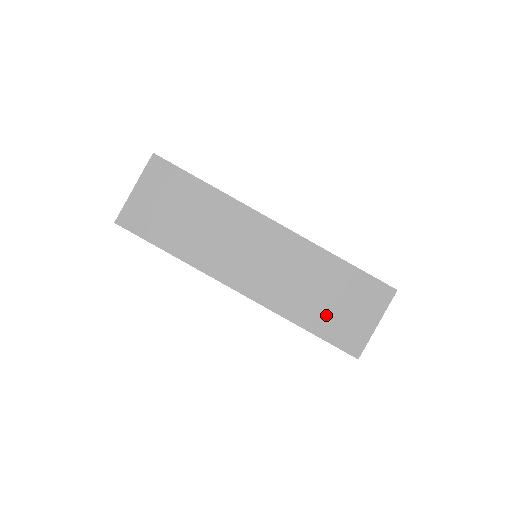
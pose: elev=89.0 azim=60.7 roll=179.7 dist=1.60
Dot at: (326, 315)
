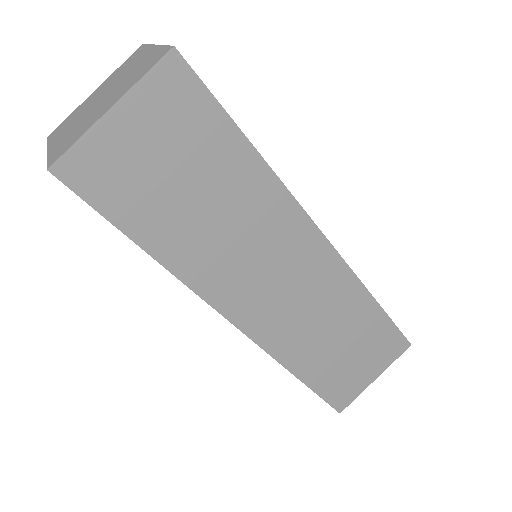
Dot at: (330, 366)
